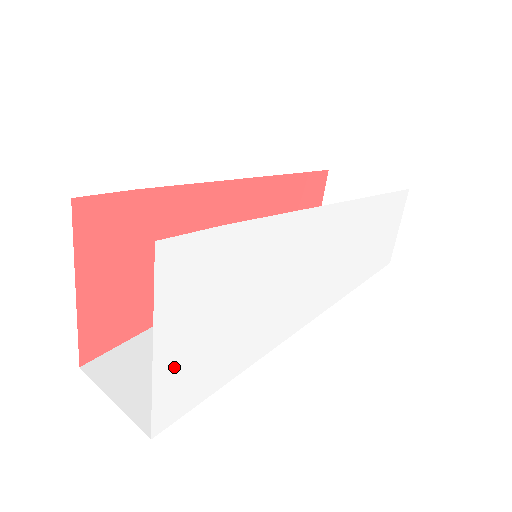
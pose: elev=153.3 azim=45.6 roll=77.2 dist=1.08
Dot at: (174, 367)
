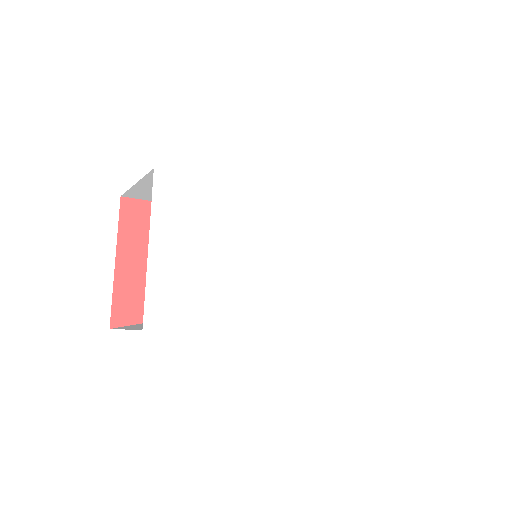
Dot at: (165, 272)
